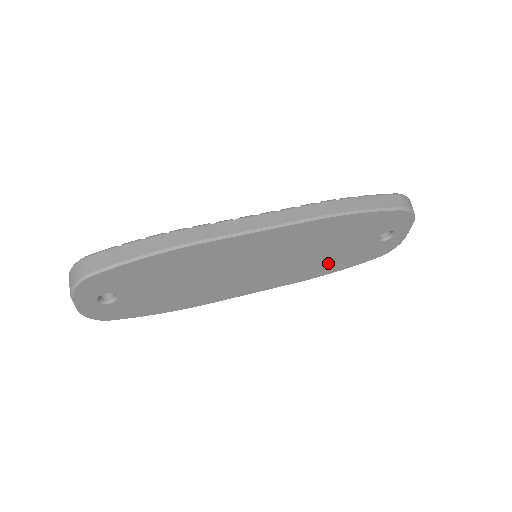
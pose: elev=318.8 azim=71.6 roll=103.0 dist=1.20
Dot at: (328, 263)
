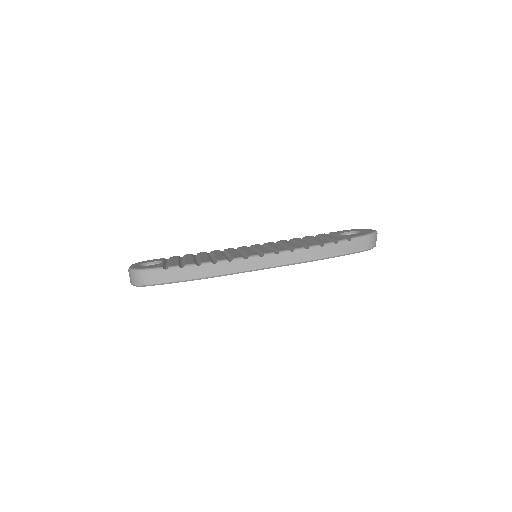
Dot at: occluded
